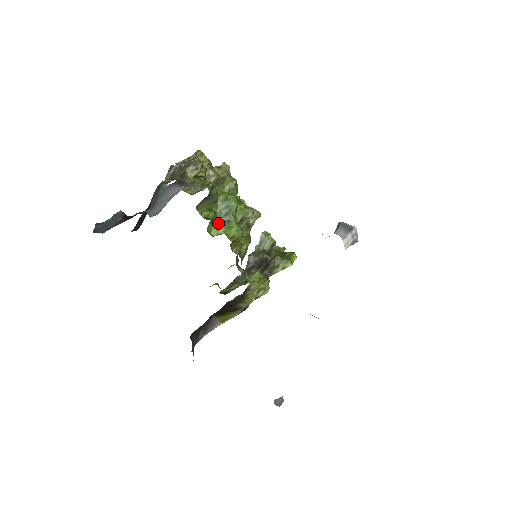
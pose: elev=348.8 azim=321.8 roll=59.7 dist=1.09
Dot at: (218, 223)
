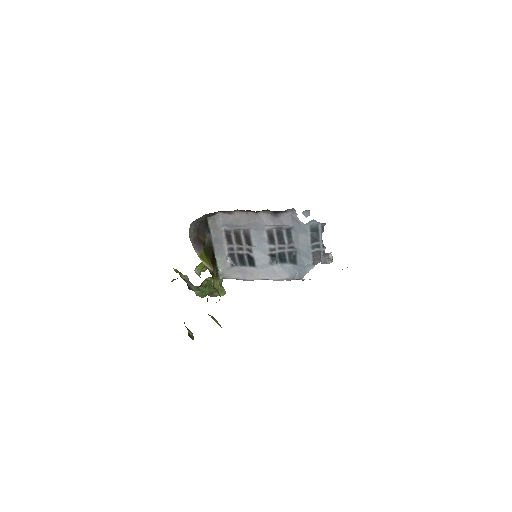
Dot at: occluded
